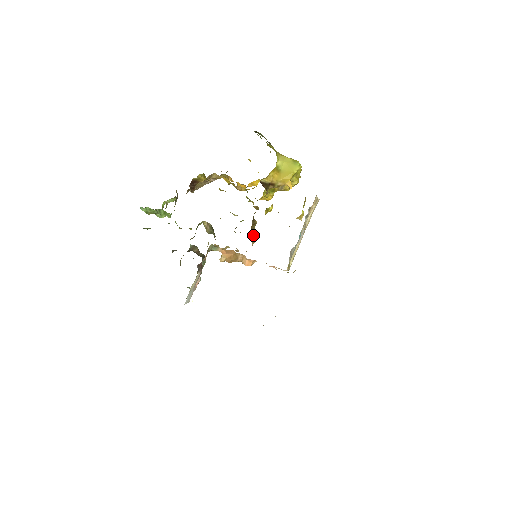
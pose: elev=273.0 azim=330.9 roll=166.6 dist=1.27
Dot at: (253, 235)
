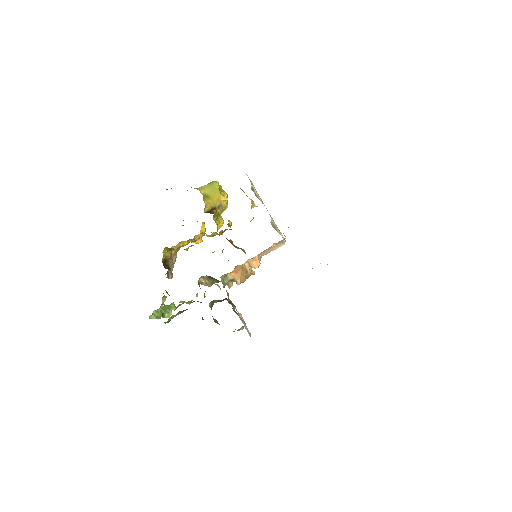
Dot at: occluded
